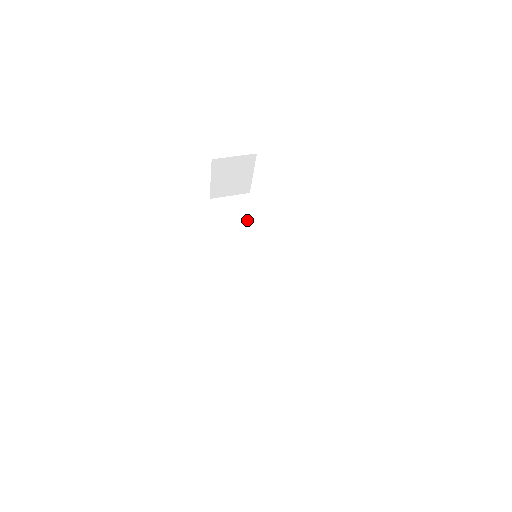
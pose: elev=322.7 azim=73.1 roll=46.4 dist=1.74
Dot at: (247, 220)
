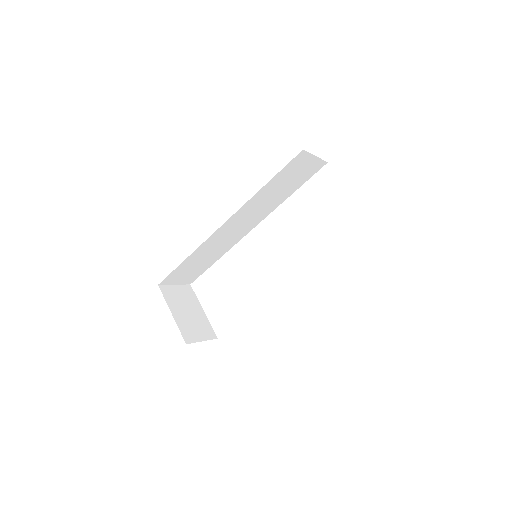
Dot at: occluded
